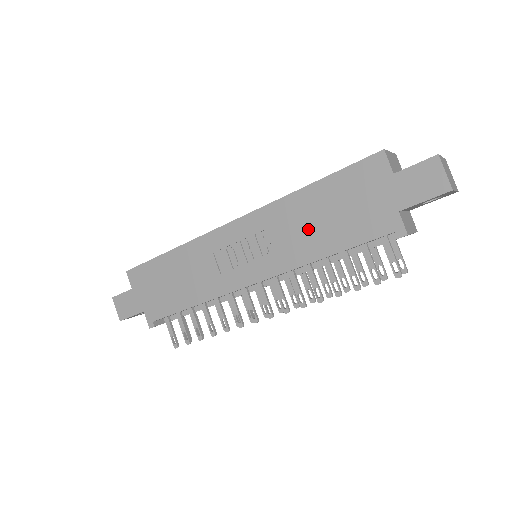
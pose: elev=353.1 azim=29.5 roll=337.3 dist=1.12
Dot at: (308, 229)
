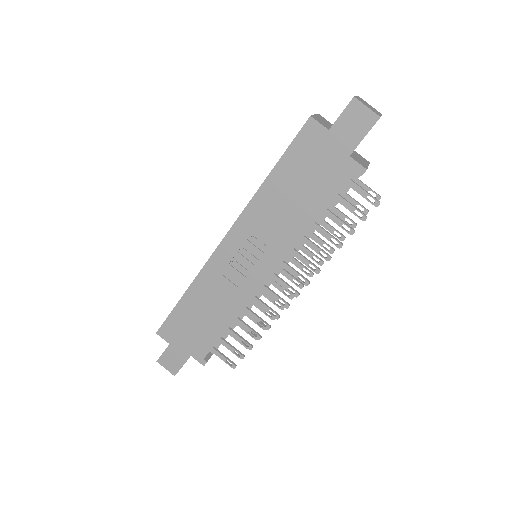
Dot at: (287, 210)
